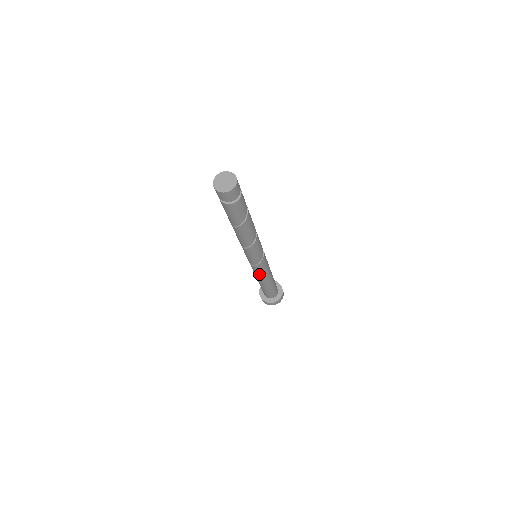
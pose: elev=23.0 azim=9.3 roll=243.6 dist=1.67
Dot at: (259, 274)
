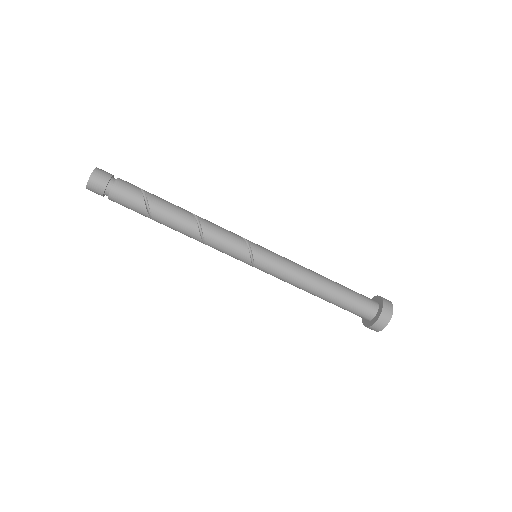
Dot at: (283, 280)
